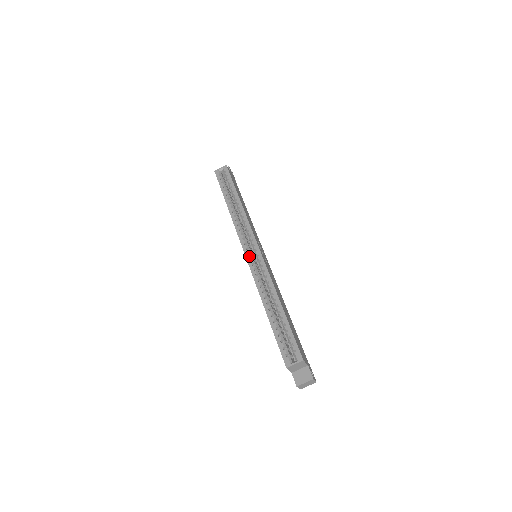
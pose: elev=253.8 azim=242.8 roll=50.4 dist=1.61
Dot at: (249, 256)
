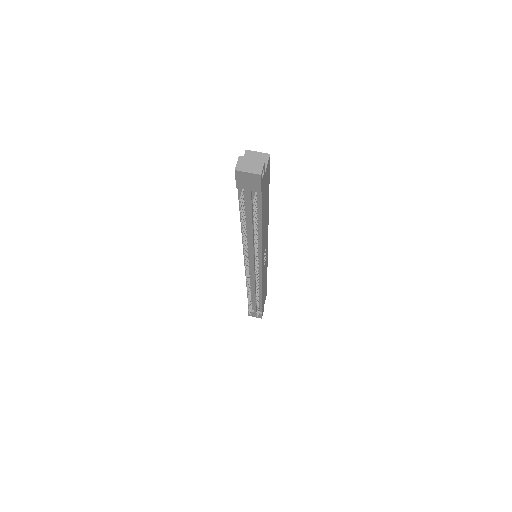
Dot at: occluded
